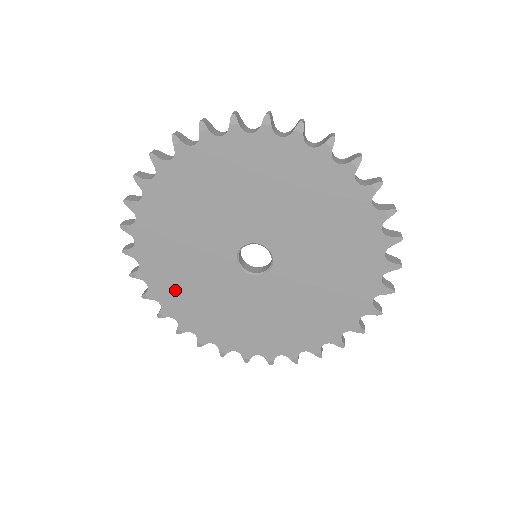
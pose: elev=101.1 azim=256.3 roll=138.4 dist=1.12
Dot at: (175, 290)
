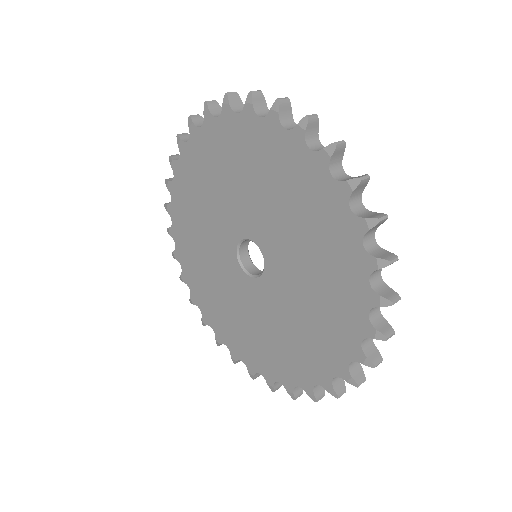
Dot at: (190, 188)
